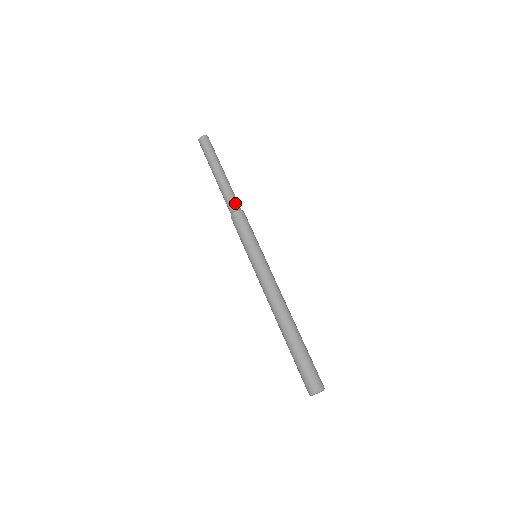
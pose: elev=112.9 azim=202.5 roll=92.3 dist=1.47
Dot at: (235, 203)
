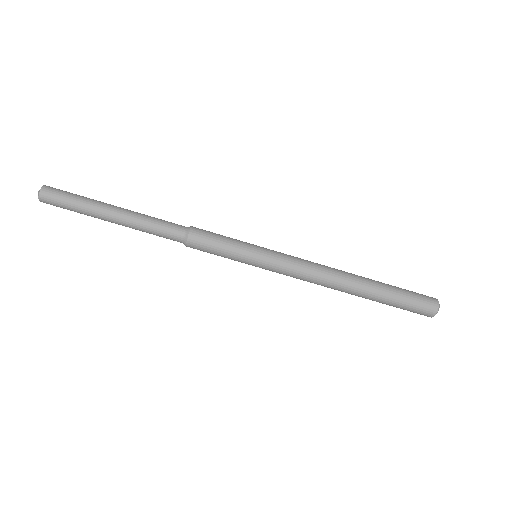
Dot at: (176, 225)
